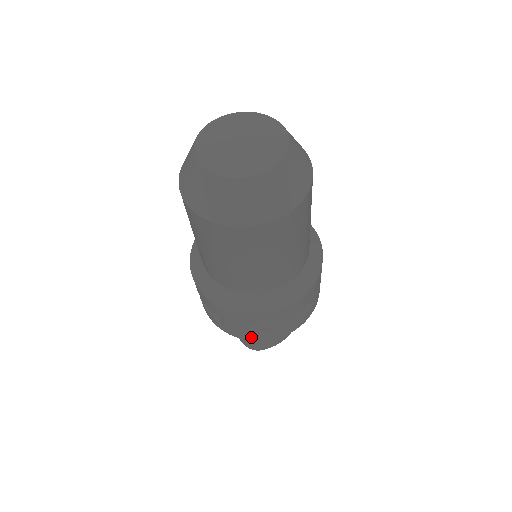
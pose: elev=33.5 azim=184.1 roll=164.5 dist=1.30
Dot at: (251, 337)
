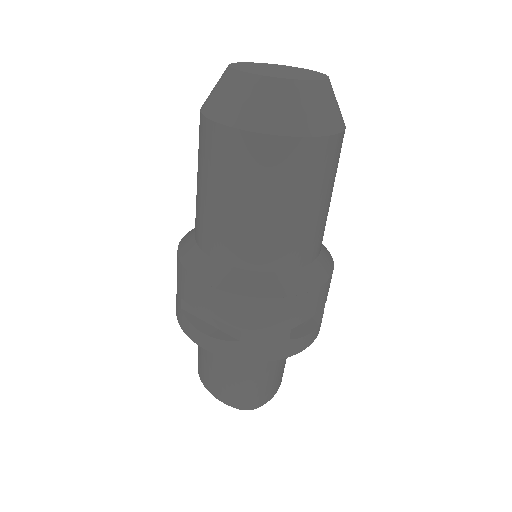
Dot at: (275, 352)
